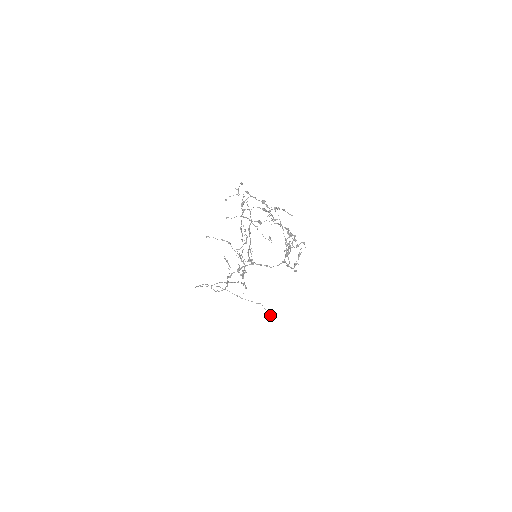
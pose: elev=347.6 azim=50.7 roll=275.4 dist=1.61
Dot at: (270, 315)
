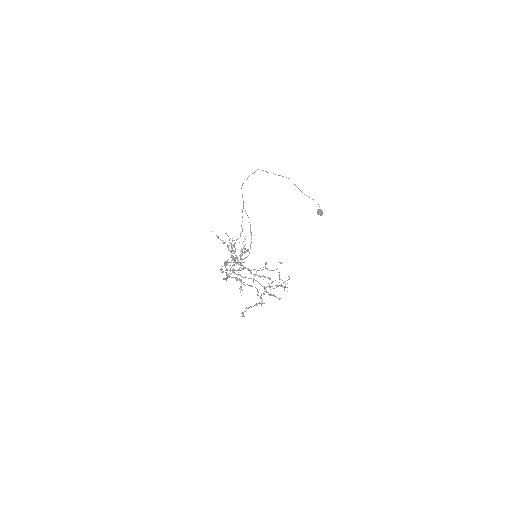
Dot at: (321, 212)
